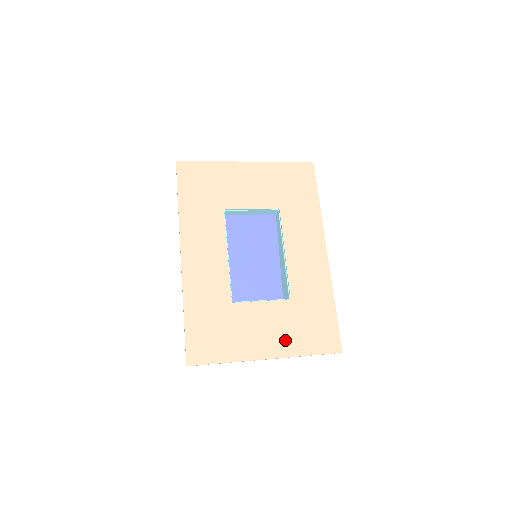
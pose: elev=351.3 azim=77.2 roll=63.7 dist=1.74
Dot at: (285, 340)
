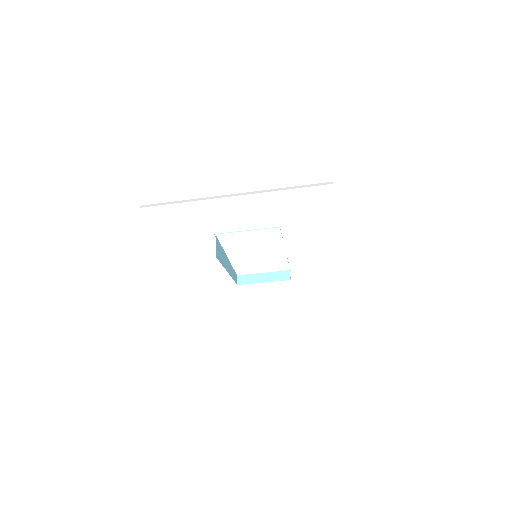
Dot at: occluded
